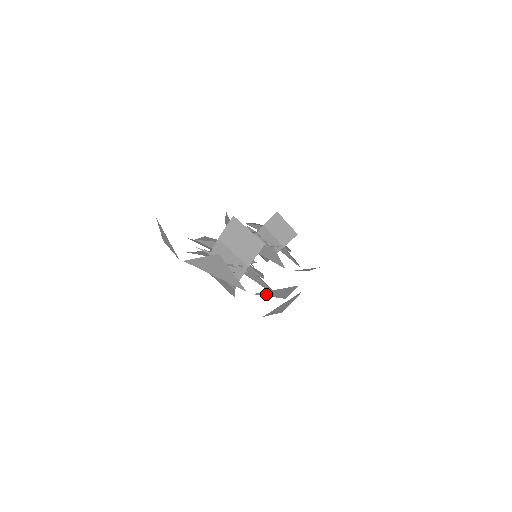
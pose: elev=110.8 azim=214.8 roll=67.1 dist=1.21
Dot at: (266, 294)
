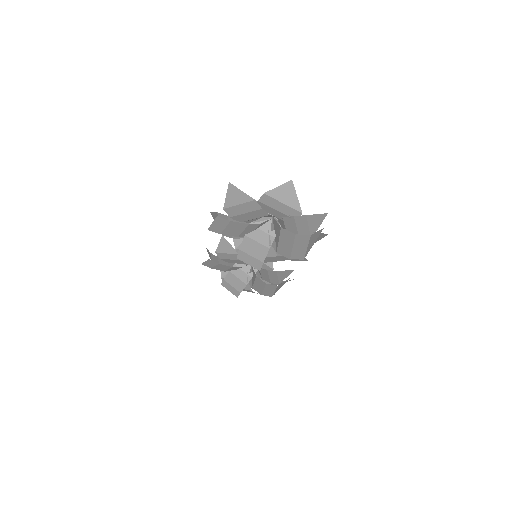
Dot at: (310, 221)
